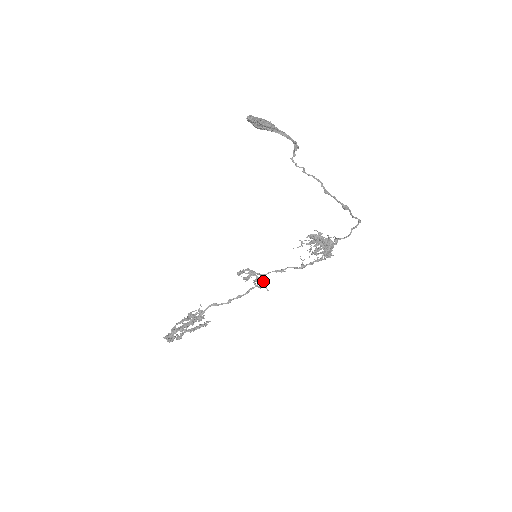
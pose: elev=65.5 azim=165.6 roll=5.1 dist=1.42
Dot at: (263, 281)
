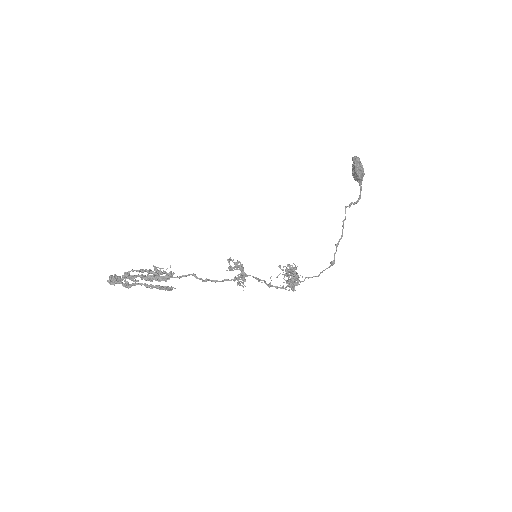
Dot at: (244, 280)
